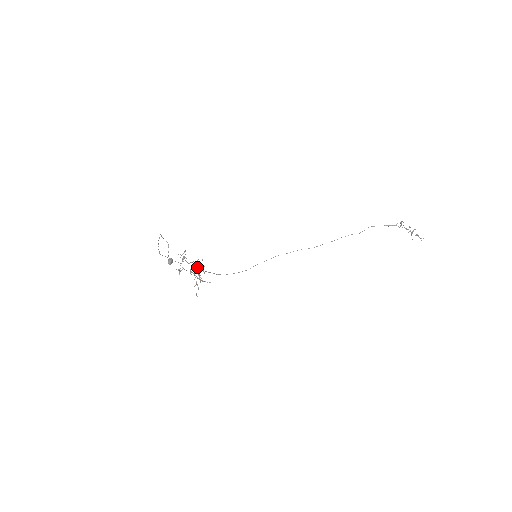
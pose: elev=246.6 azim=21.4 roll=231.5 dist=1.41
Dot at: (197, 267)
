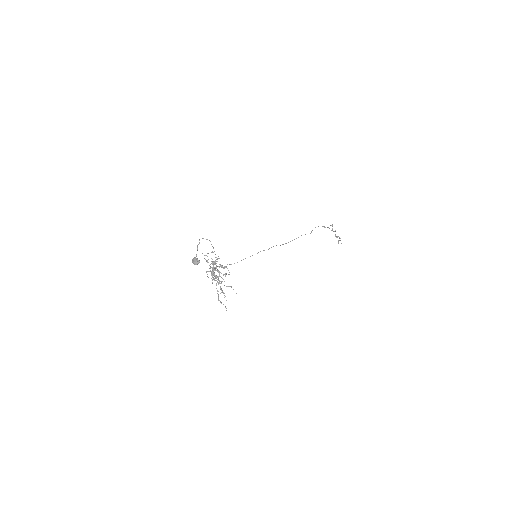
Dot at: (215, 267)
